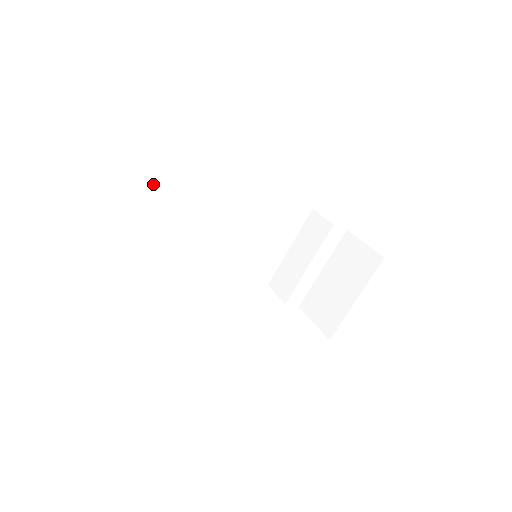
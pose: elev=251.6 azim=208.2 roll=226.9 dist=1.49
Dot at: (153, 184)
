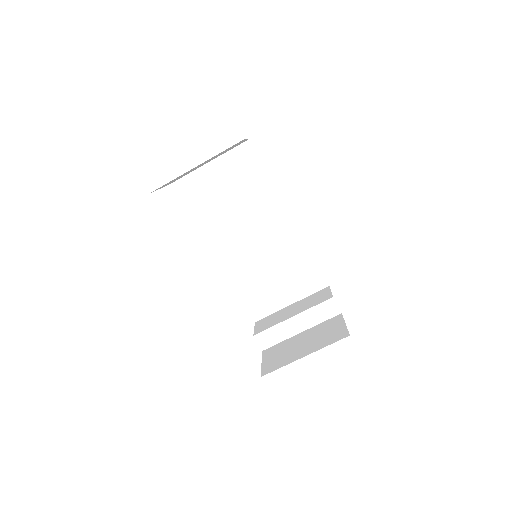
Dot at: (229, 155)
